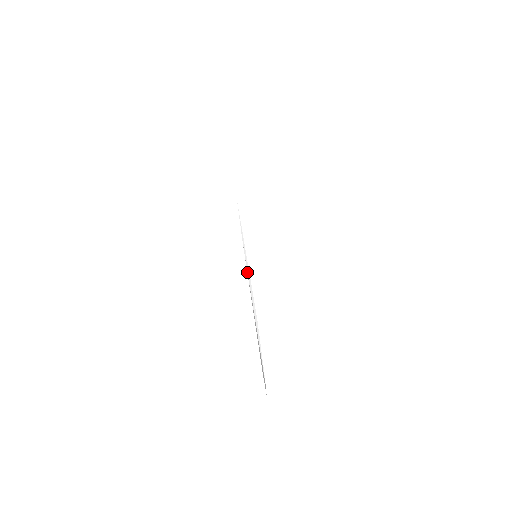
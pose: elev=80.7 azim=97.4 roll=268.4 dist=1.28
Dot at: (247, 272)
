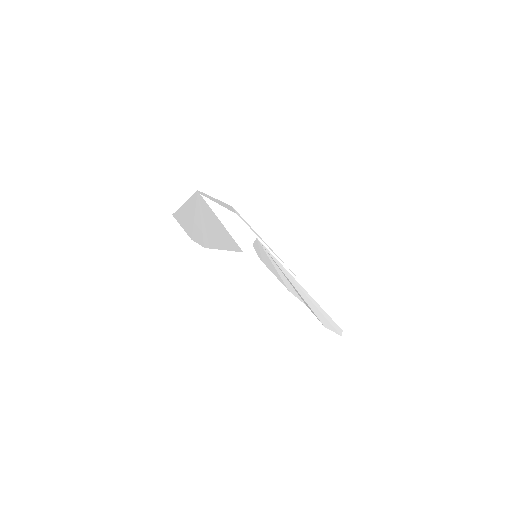
Dot at: (275, 258)
